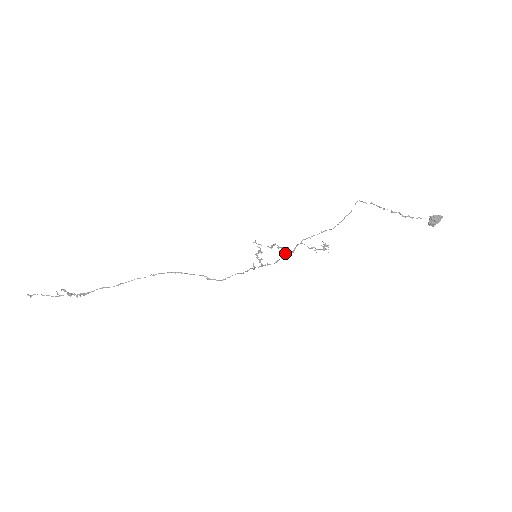
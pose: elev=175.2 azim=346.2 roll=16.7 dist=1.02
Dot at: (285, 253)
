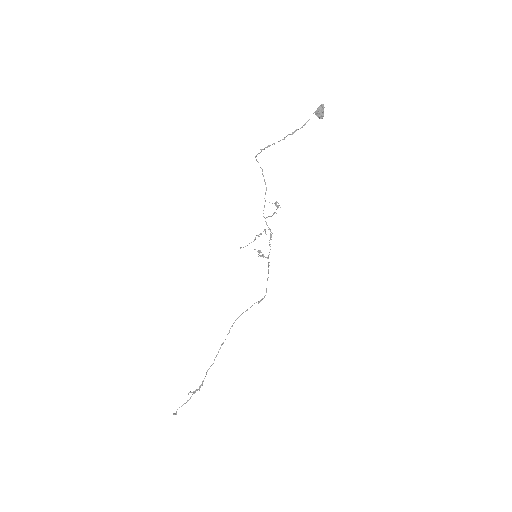
Dot at: occluded
